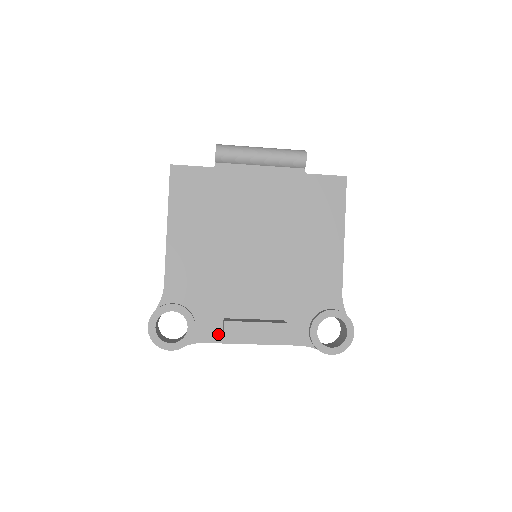
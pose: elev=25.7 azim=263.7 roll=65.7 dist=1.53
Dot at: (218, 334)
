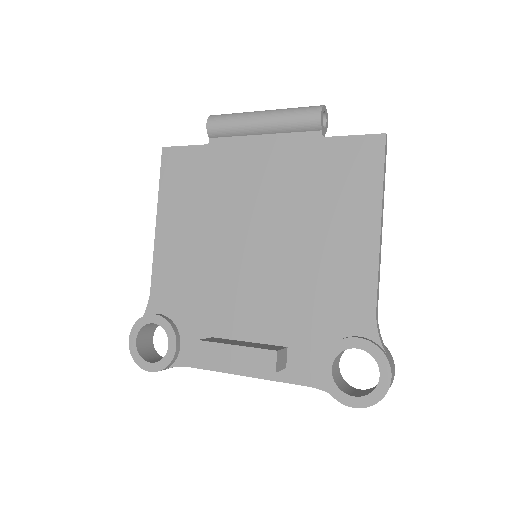
Dot at: occluded
